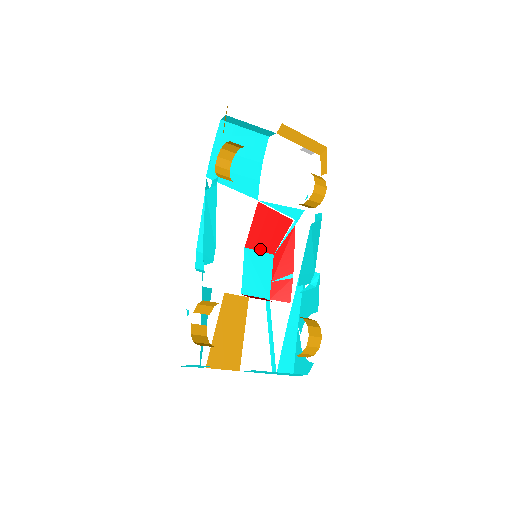
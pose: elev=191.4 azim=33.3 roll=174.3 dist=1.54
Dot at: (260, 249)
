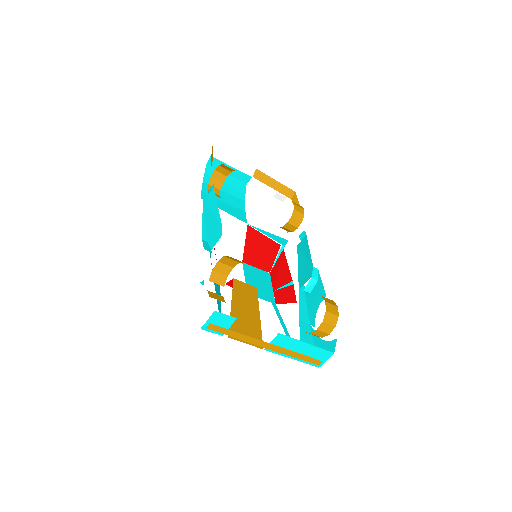
Dot at: (256, 266)
